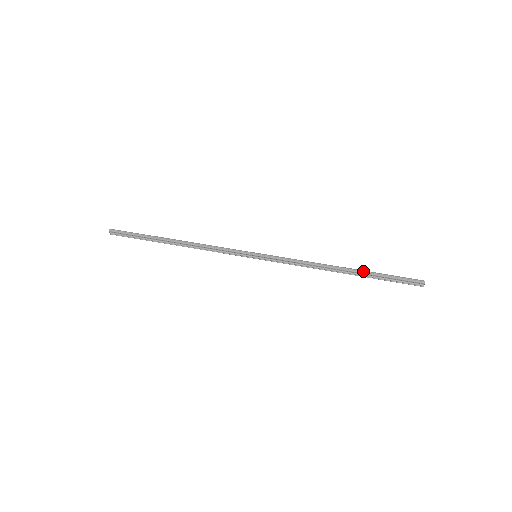
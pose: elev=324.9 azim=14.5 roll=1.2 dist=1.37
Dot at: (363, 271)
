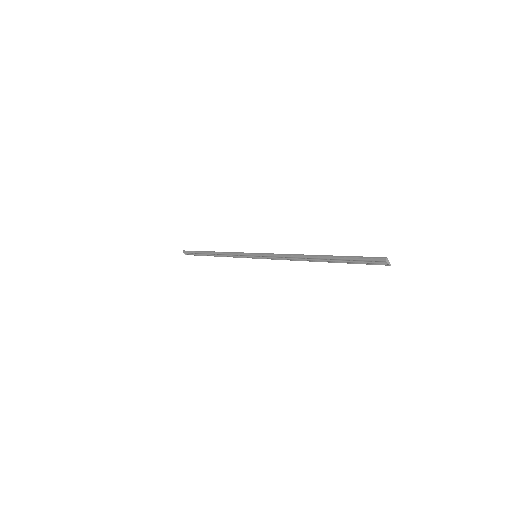
Dot at: (328, 256)
